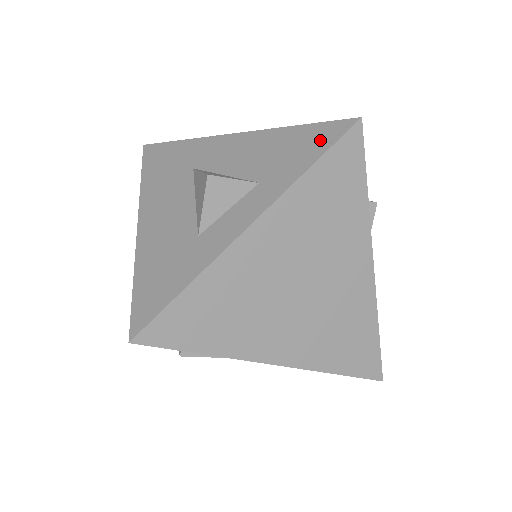
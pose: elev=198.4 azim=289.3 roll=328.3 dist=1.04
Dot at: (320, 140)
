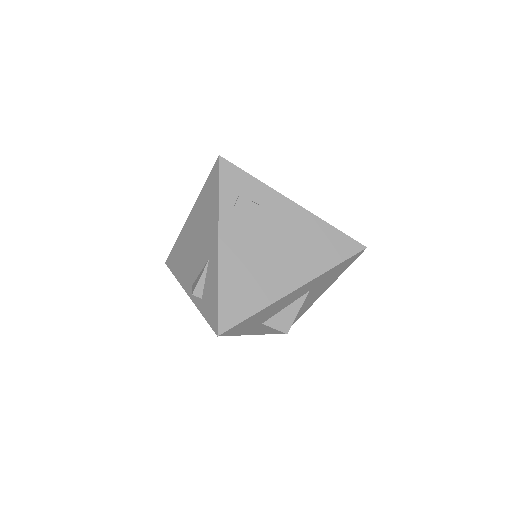
Dot at: occluded
